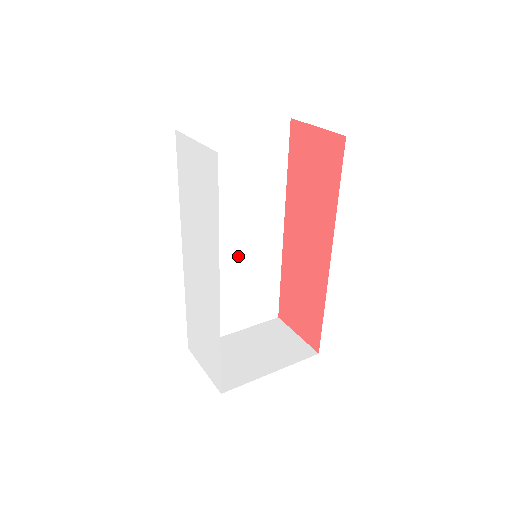
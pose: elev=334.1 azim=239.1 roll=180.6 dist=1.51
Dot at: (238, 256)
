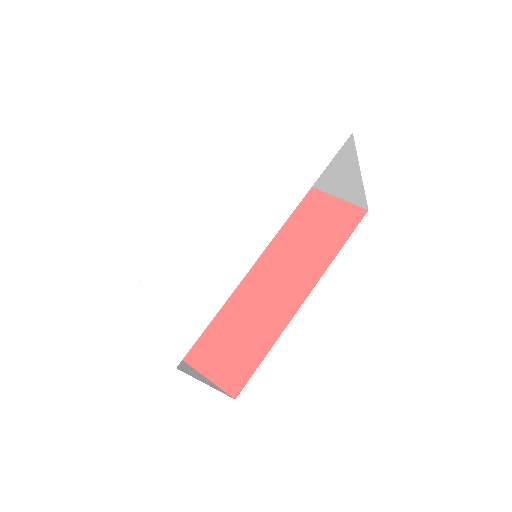
Dot at: occluded
